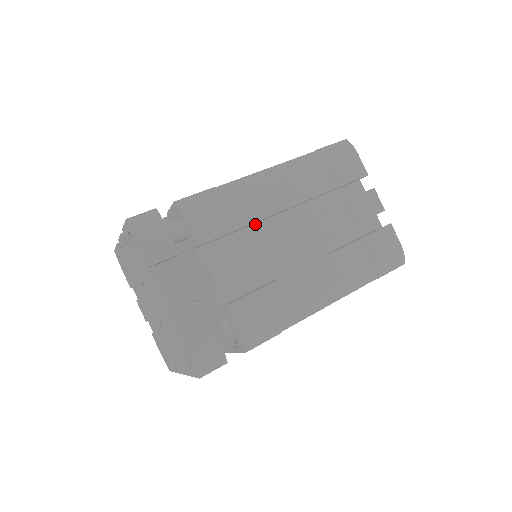
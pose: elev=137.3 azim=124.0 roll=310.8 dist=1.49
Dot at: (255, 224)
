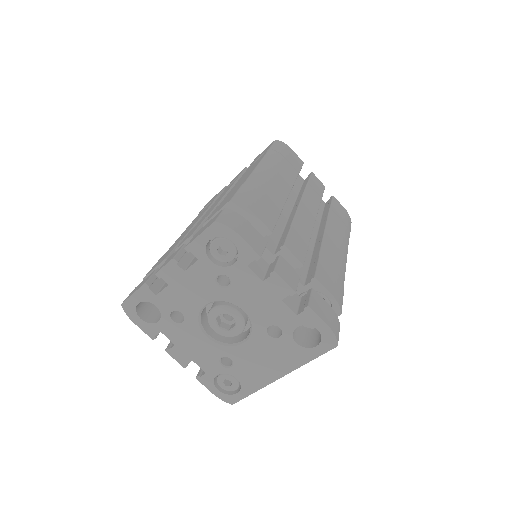
Dot at: occluded
